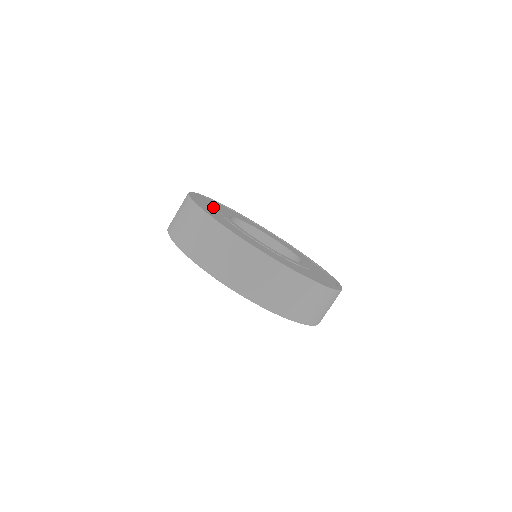
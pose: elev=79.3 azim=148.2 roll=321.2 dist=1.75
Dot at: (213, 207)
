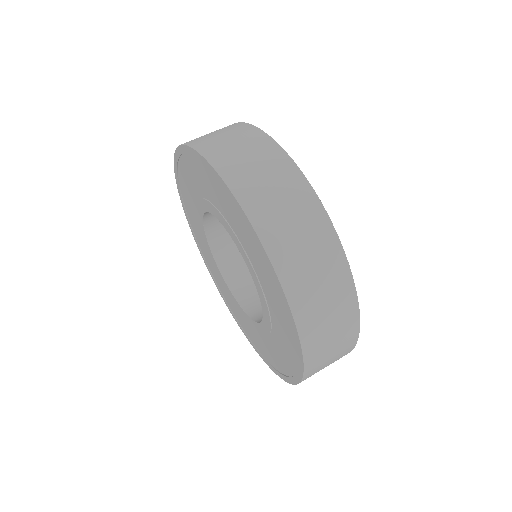
Dot at: occluded
